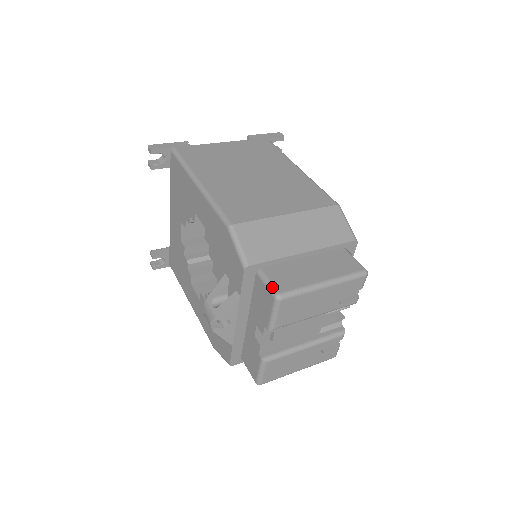
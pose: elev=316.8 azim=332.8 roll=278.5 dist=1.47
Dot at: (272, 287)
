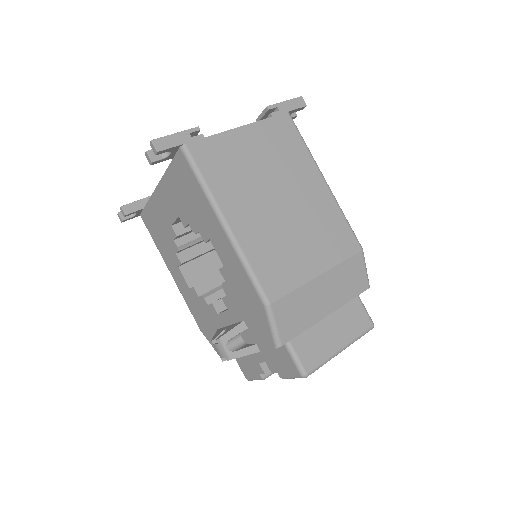
Dot at: (300, 365)
